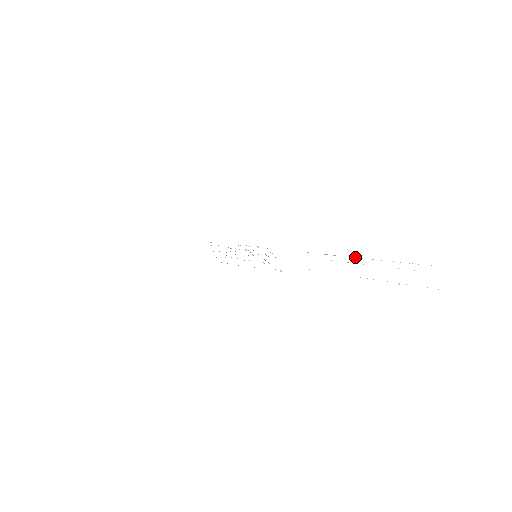
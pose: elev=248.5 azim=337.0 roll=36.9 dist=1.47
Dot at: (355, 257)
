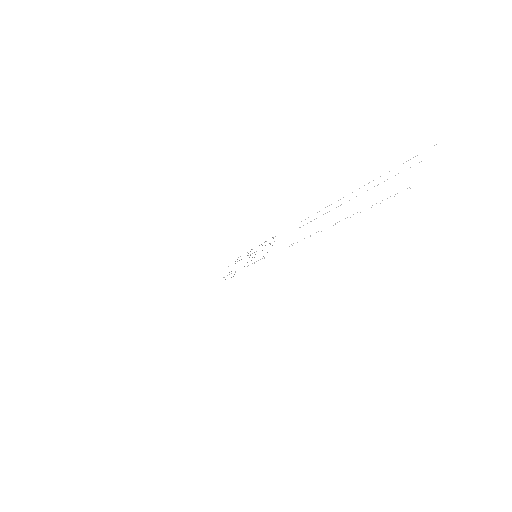
Dot at: occluded
